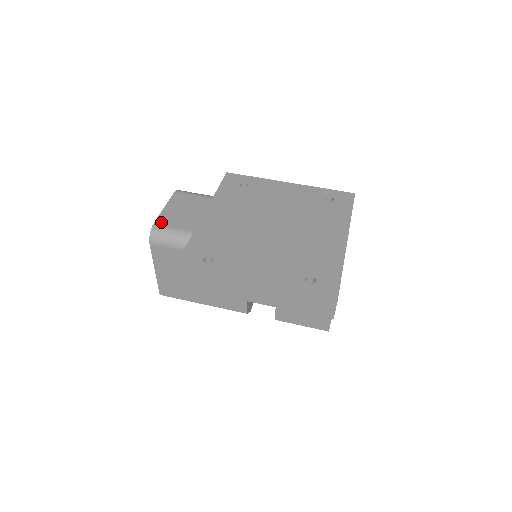
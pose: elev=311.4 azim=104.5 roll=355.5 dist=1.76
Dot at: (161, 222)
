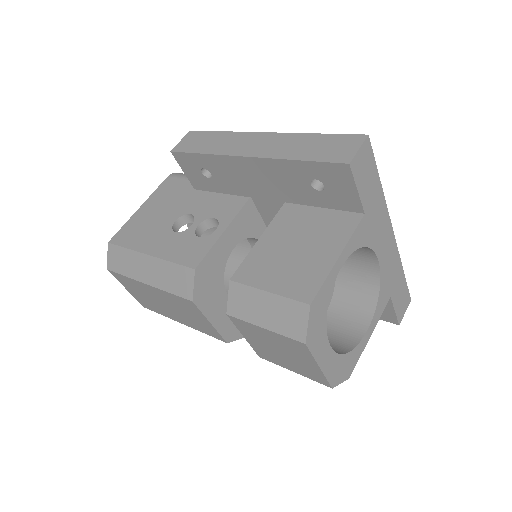
Dot at: occluded
